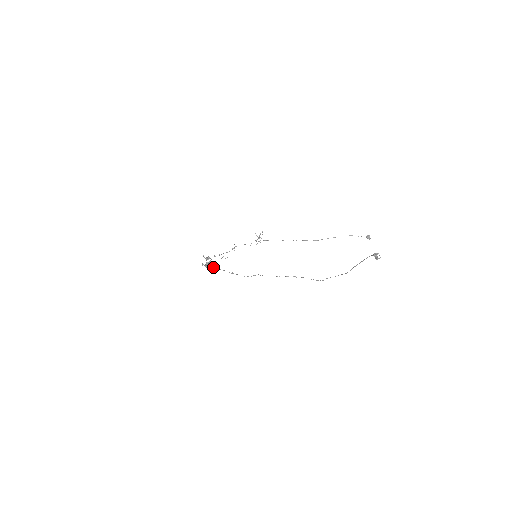
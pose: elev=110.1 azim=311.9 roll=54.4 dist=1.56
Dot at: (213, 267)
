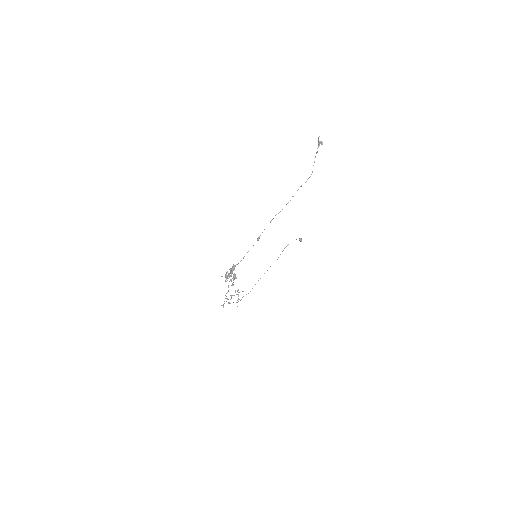
Dot at: (236, 278)
